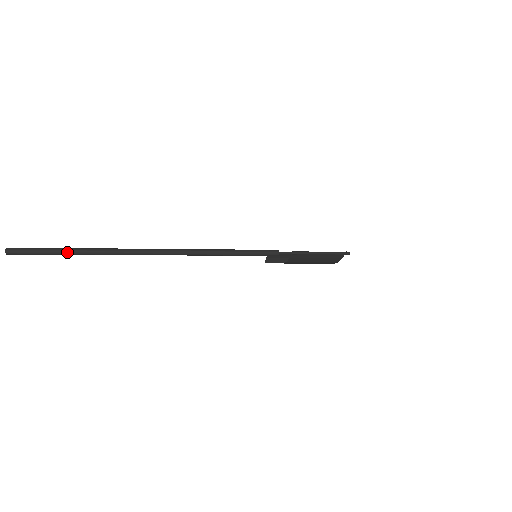
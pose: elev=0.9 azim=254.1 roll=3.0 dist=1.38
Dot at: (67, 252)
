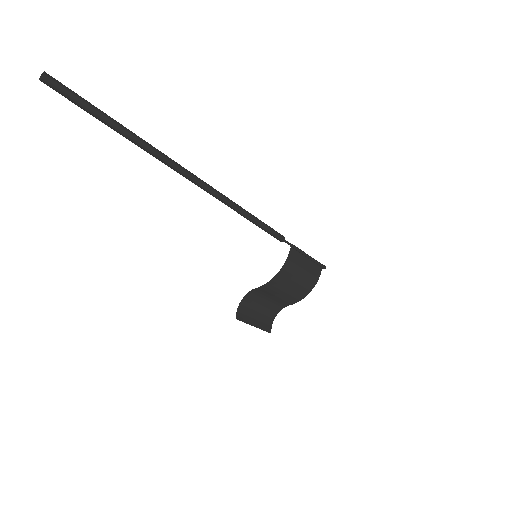
Dot at: (114, 120)
